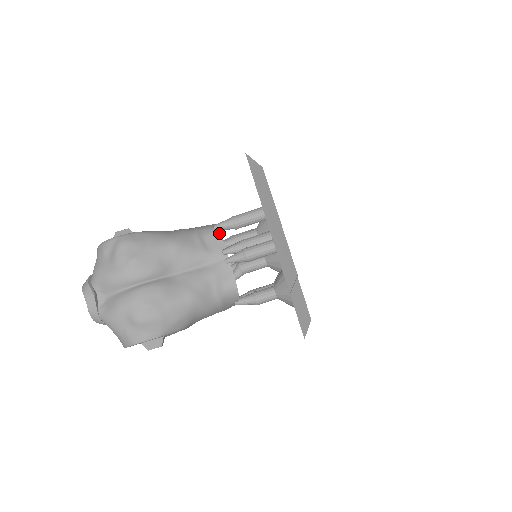
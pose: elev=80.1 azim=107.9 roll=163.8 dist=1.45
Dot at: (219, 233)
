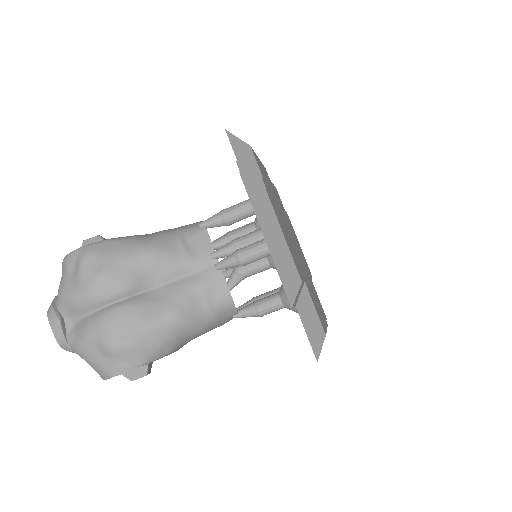
Dot at: (206, 232)
